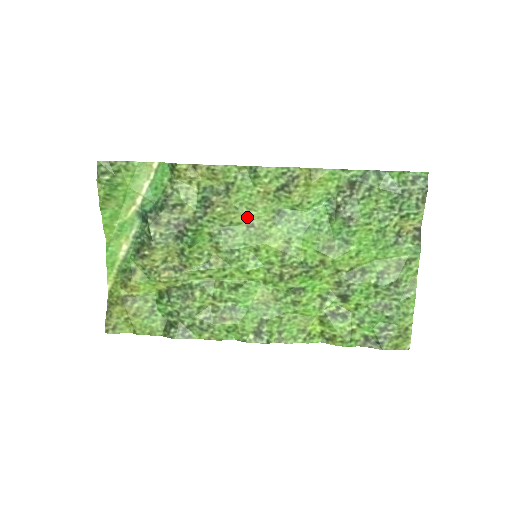
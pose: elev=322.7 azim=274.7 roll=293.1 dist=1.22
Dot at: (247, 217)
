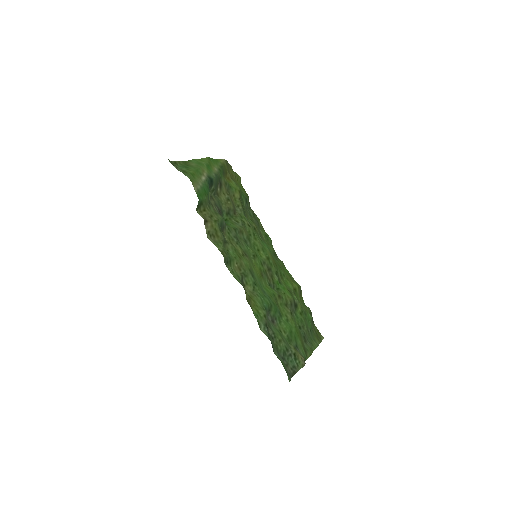
Dot at: (241, 253)
